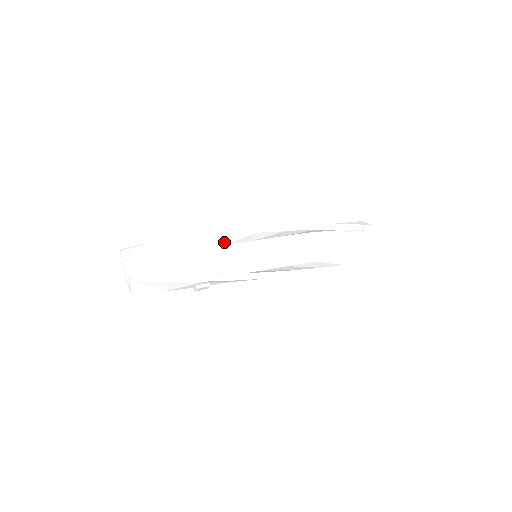
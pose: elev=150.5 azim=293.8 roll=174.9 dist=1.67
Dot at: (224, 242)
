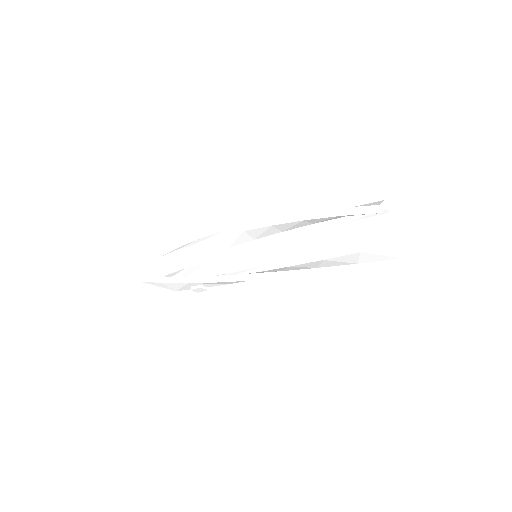
Dot at: (227, 243)
